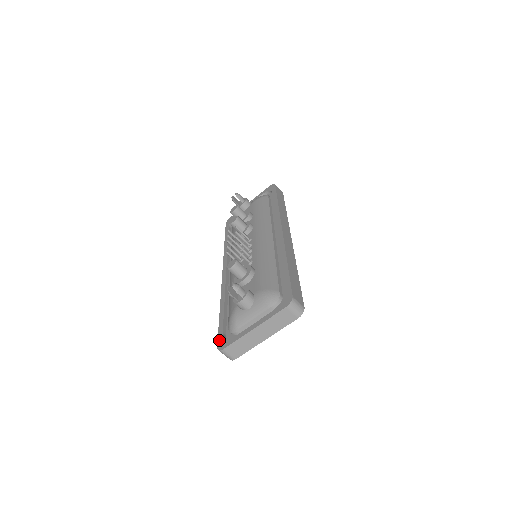
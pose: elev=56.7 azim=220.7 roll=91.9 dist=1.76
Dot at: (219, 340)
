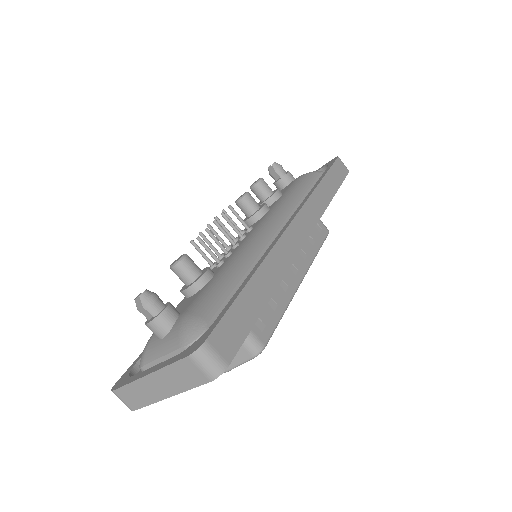
Dot at: (125, 372)
